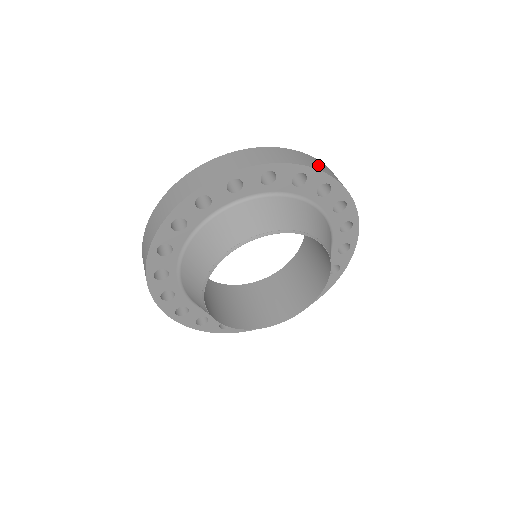
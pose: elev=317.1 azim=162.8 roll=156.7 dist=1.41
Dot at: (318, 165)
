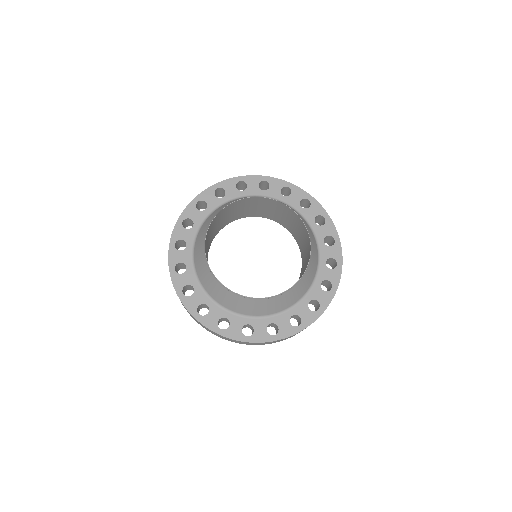
Dot at: occluded
